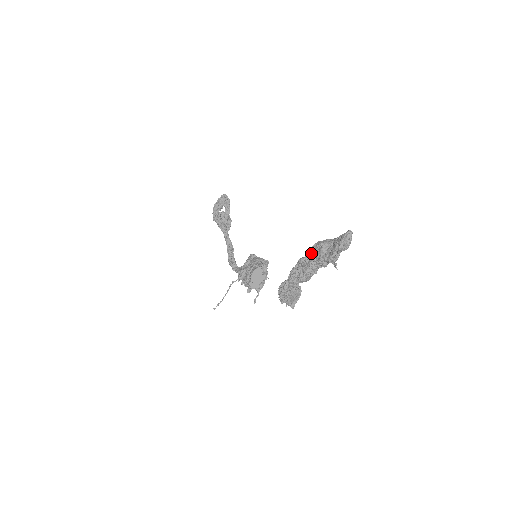
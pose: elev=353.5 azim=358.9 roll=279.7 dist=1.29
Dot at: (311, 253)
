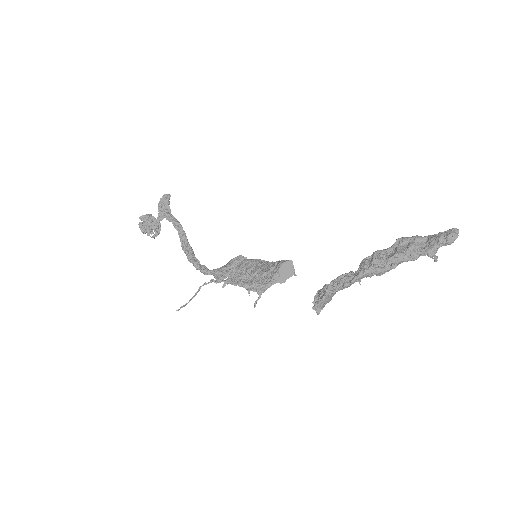
Dot at: (392, 247)
